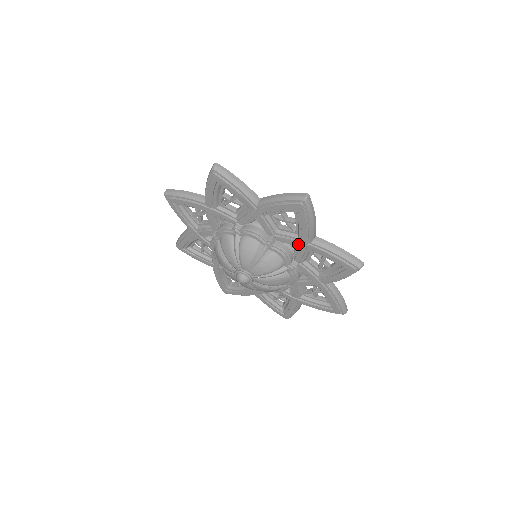
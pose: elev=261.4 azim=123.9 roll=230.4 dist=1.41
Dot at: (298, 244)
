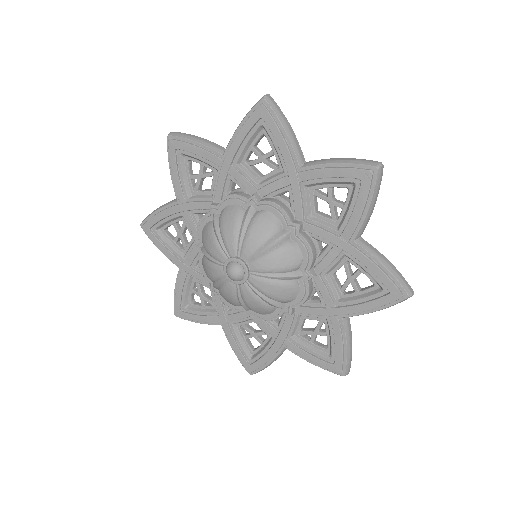
Dot at: (328, 305)
